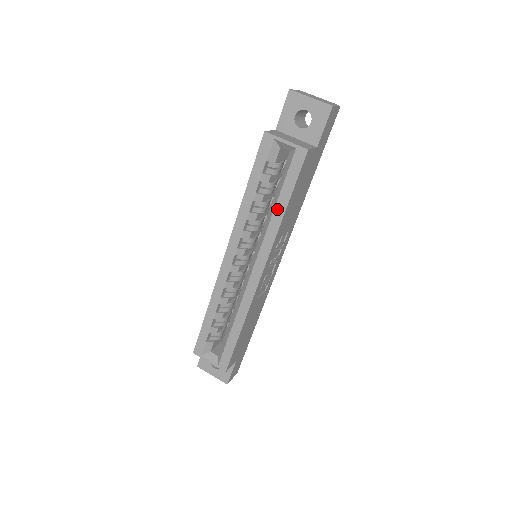
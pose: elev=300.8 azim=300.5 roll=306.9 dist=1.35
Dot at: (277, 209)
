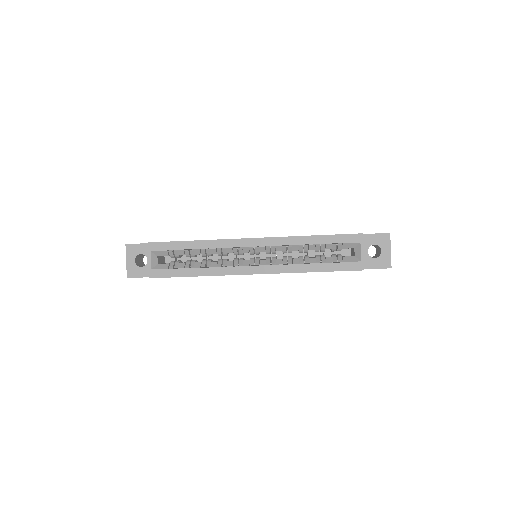
Dot at: (312, 265)
